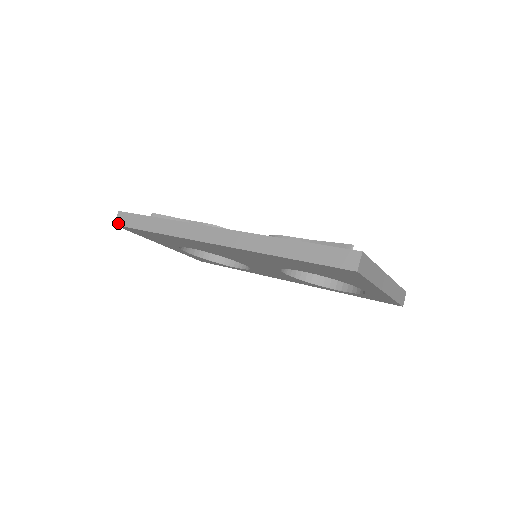
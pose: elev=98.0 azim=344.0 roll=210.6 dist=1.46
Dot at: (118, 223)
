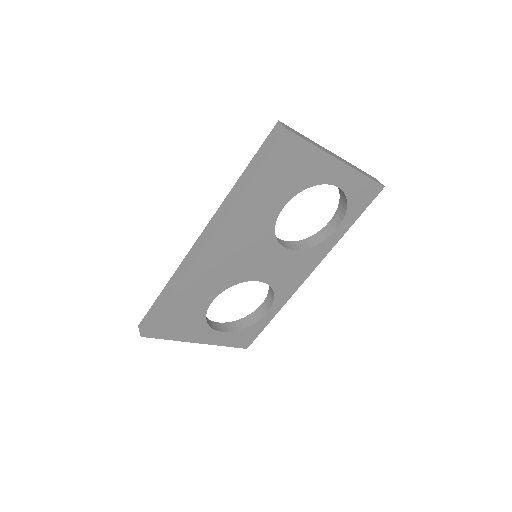
Dot at: (142, 332)
